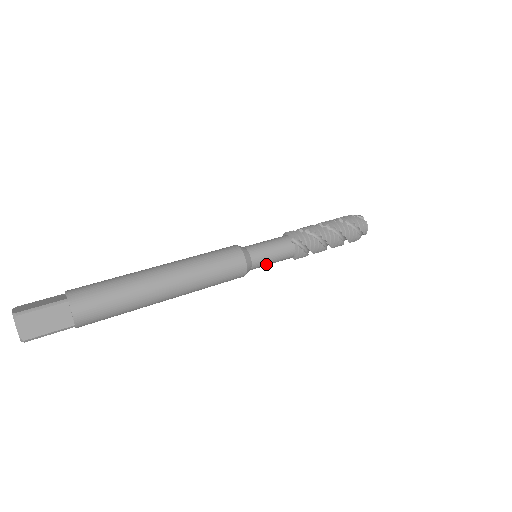
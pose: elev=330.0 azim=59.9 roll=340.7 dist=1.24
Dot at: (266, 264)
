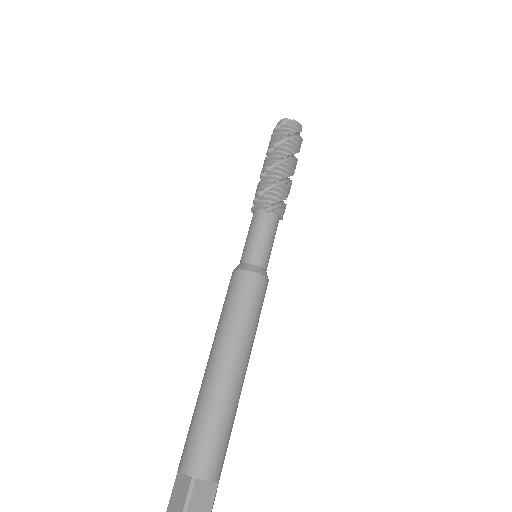
Dot at: (270, 253)
